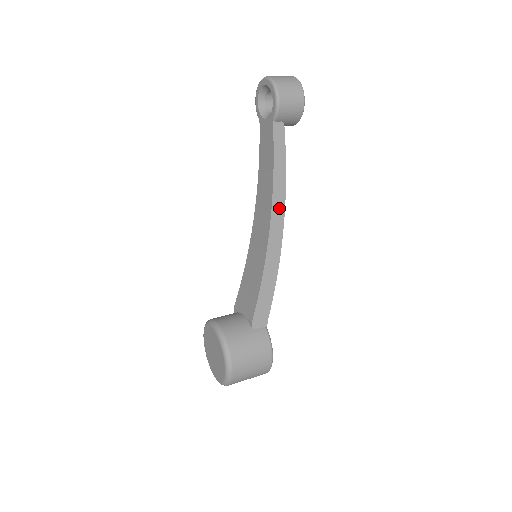
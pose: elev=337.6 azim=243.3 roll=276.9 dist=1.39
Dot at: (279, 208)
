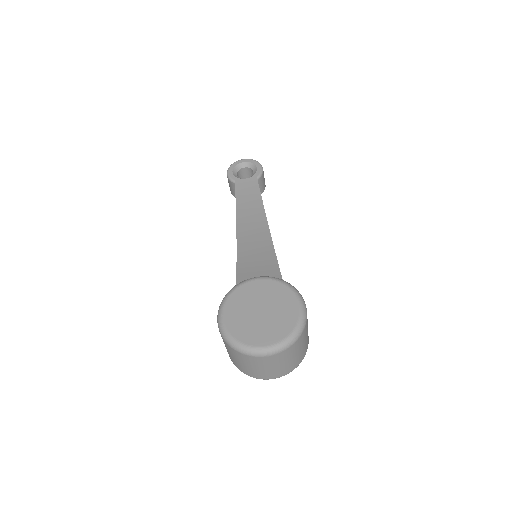
Dot at: occluded
